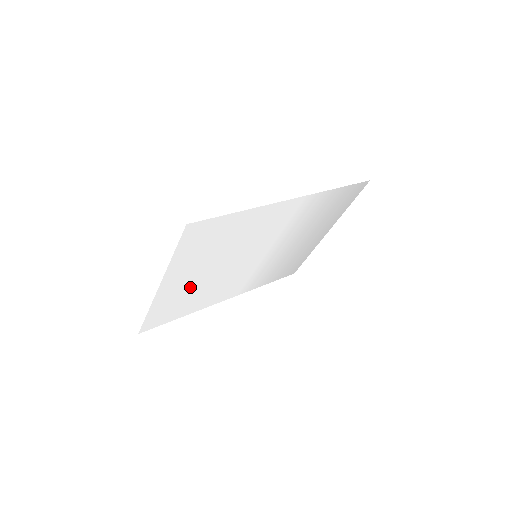
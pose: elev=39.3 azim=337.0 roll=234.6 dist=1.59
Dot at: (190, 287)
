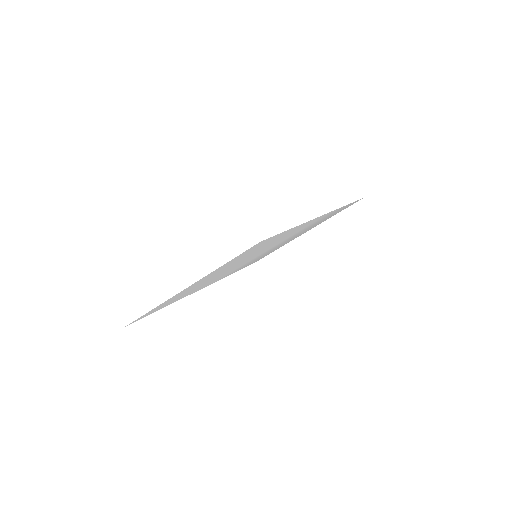
Dot at: (198, 285)
